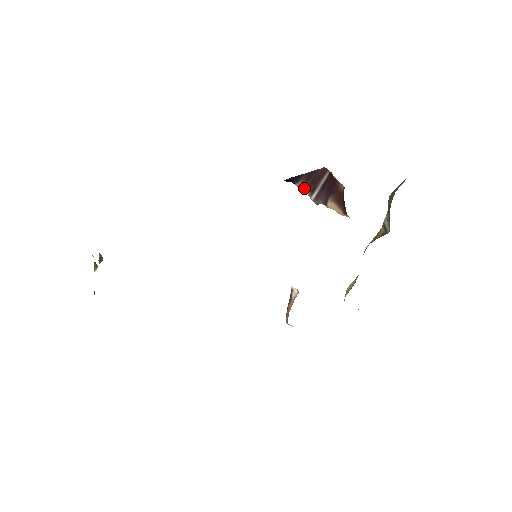
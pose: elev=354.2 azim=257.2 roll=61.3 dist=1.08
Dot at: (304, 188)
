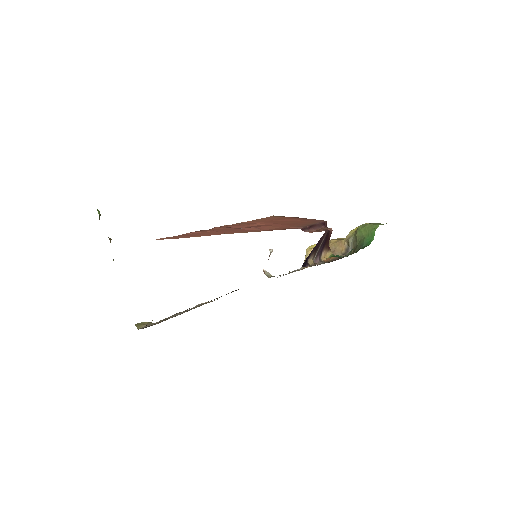
Dot at: (311, 258)
